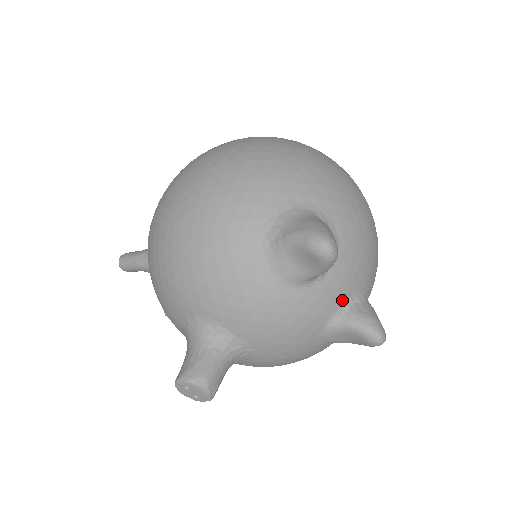
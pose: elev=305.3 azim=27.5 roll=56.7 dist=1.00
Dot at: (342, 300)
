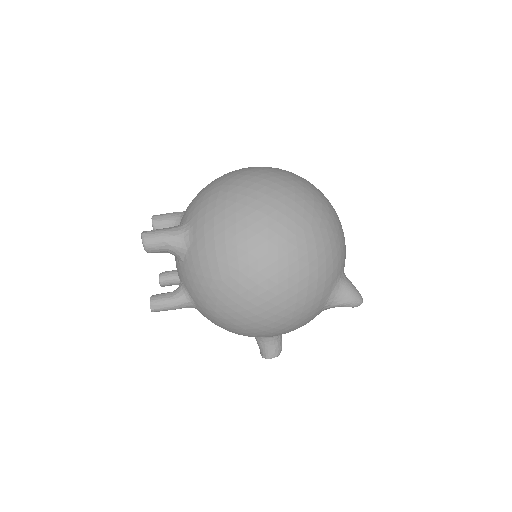
Dot at: occluded
